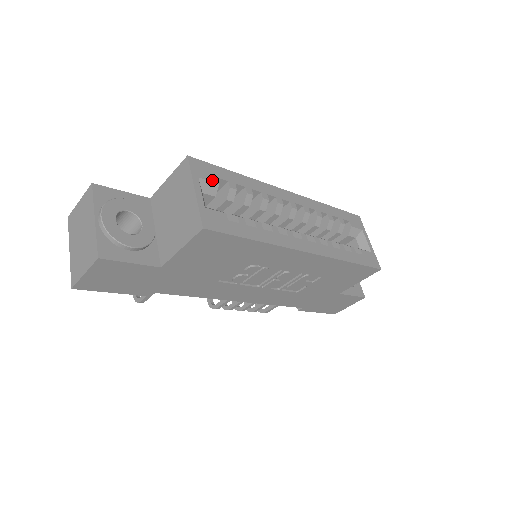
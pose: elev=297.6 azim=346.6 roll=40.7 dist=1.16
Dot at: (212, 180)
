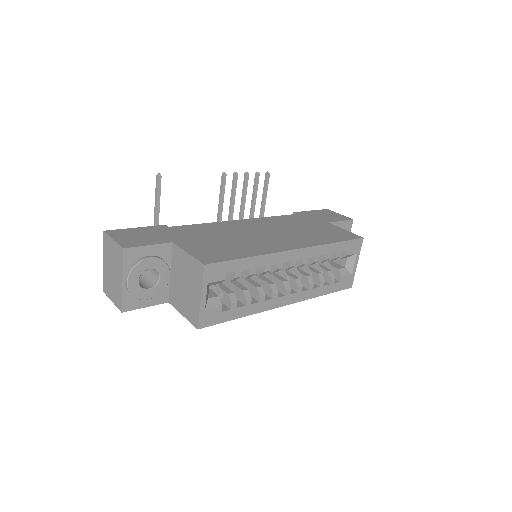
Dot at: (220, 279)
